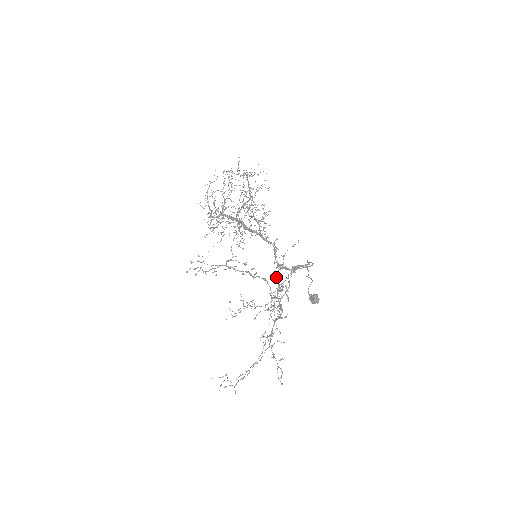
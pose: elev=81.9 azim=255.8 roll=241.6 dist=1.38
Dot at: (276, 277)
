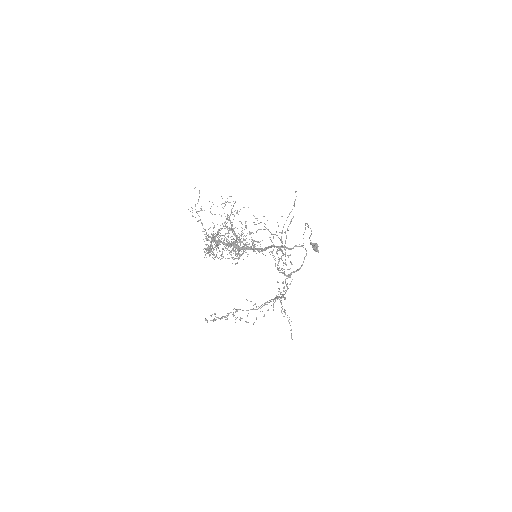
Dot at: (277, 265)
